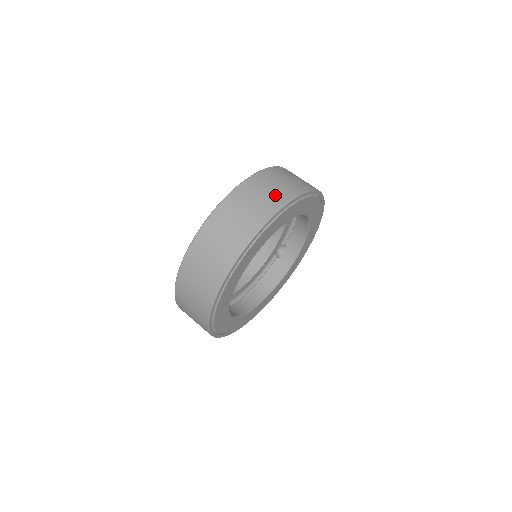
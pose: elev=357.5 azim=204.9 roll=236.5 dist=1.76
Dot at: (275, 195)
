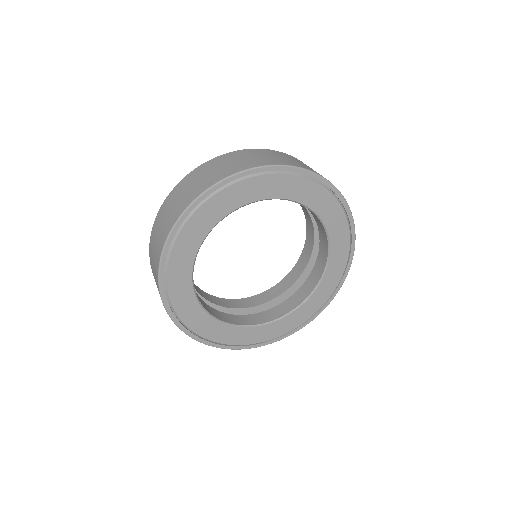
Dot at: (311, 169)
